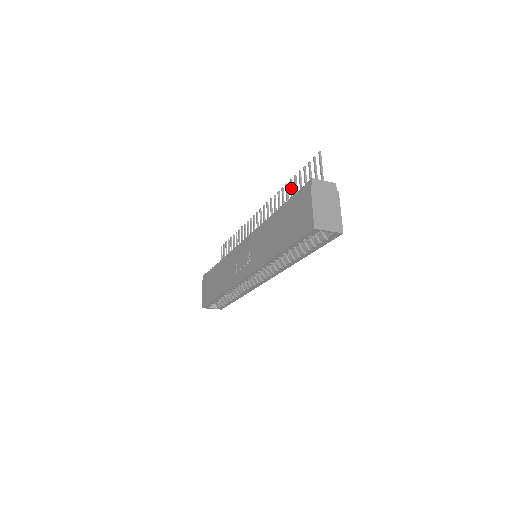
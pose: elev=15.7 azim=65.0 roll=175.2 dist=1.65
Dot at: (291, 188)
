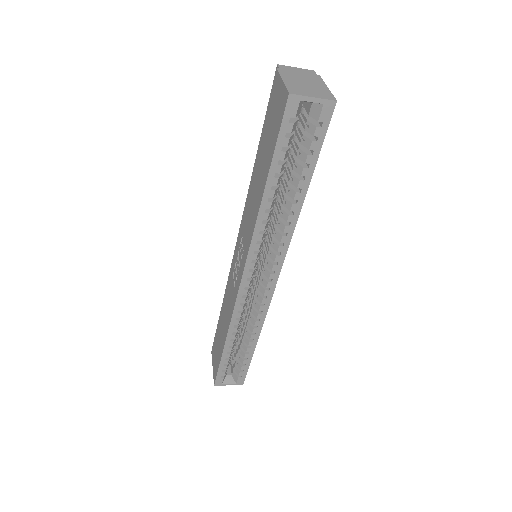
Dot at: occluded
